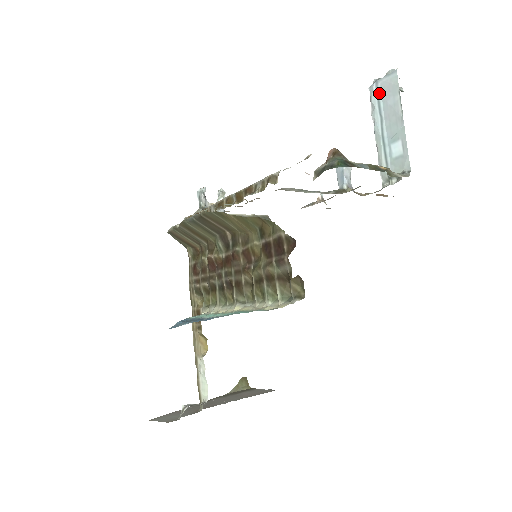
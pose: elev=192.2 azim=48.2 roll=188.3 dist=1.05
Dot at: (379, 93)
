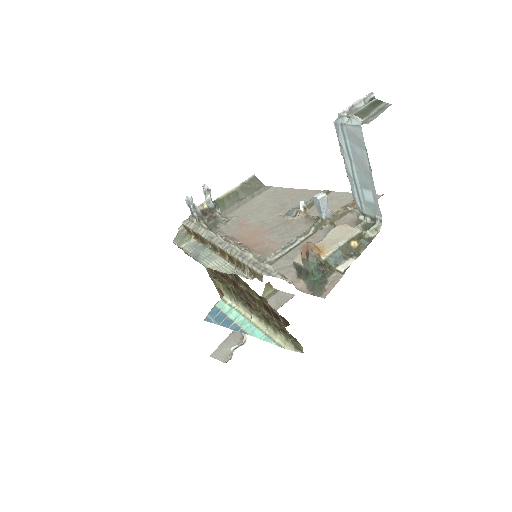
Dot at: (345, 136)
